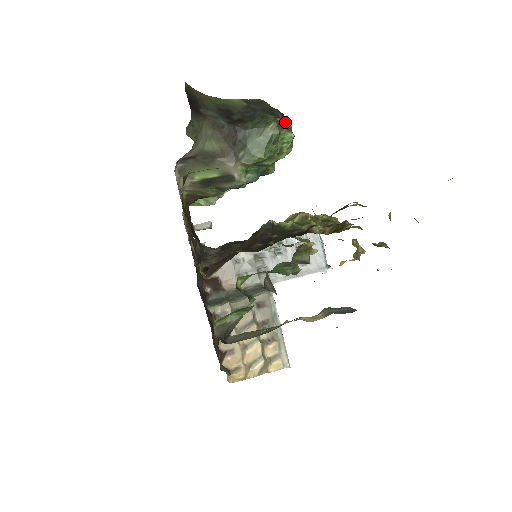
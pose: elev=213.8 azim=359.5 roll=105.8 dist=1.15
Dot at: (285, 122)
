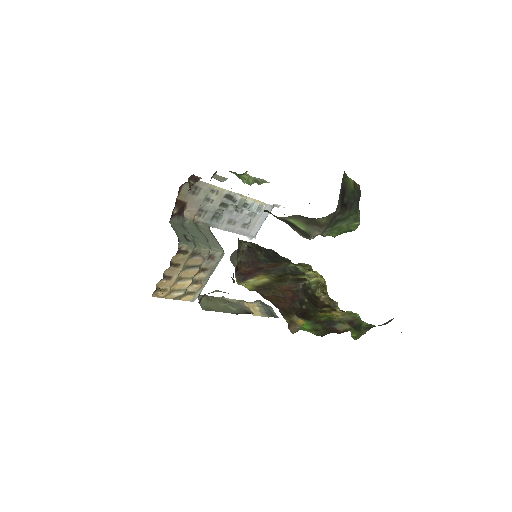
Dot at: occluded
